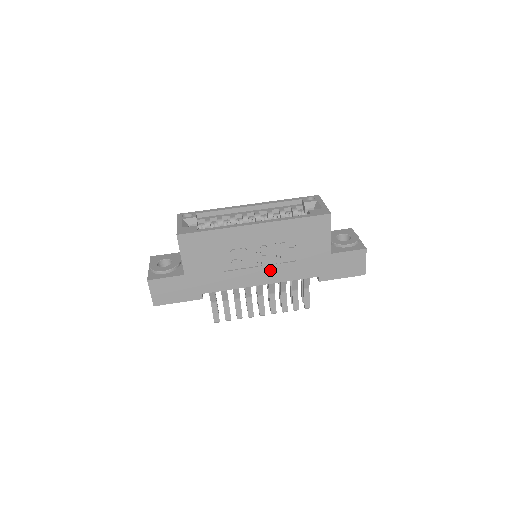
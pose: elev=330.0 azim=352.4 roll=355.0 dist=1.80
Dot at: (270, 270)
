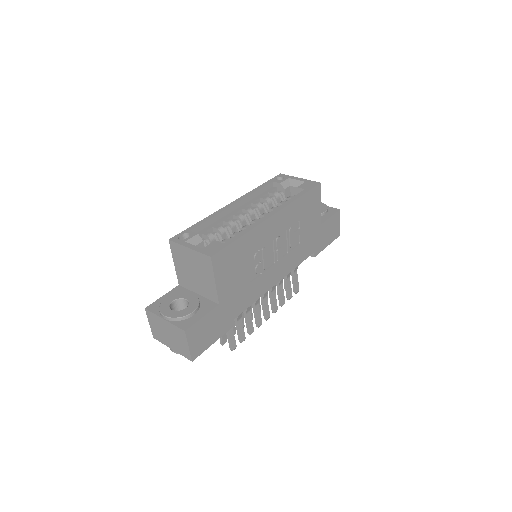
Dot at: (284, 262)
